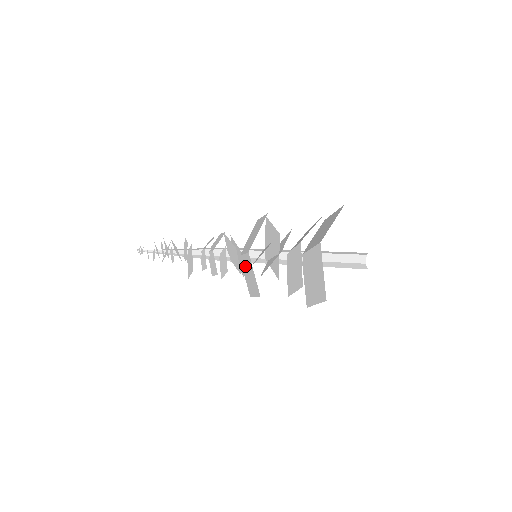
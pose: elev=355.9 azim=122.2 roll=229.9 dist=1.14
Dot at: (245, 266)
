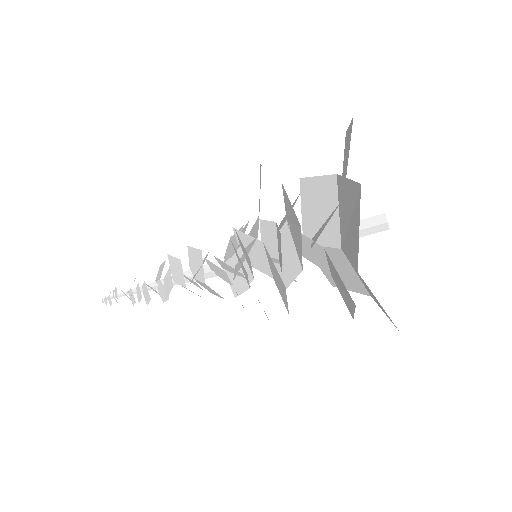
Dot at: (244, 247)
